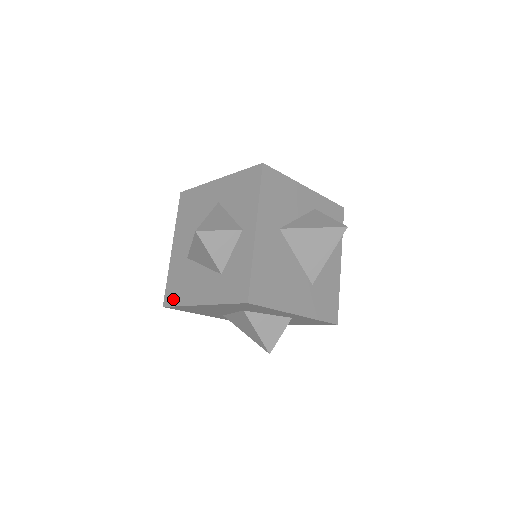
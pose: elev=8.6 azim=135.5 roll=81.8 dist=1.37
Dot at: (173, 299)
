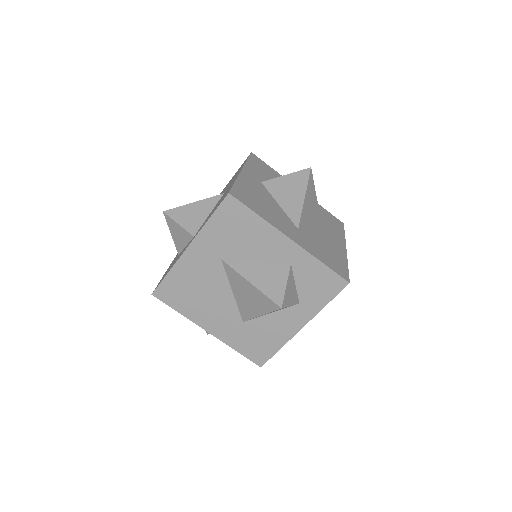
Dot at: occluded
